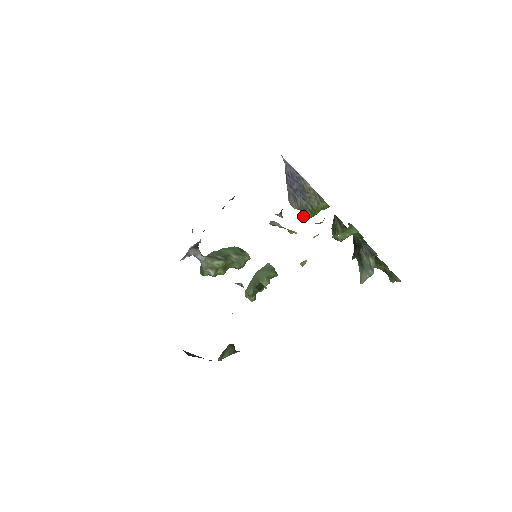
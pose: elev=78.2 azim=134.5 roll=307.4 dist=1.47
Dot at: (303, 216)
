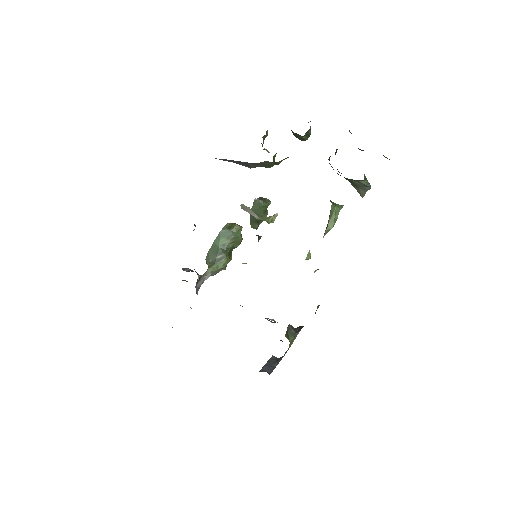
Dot at: occluded
